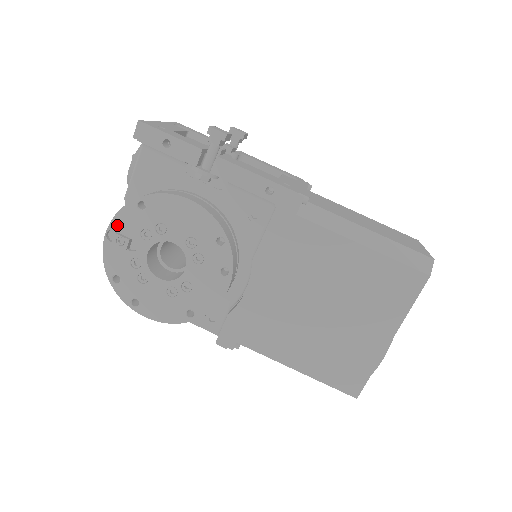
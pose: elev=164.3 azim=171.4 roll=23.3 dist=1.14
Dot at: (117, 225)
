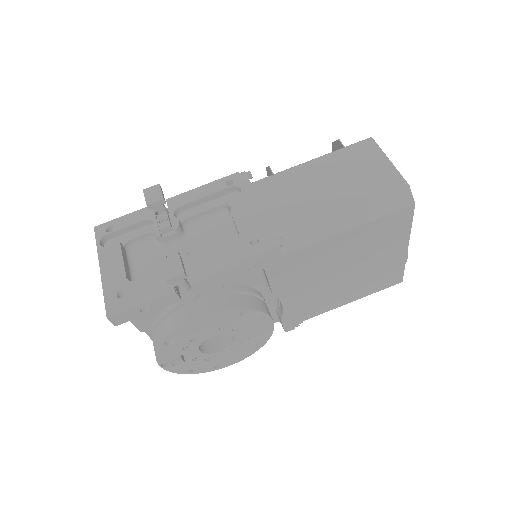
Dot at: (163, 359)
